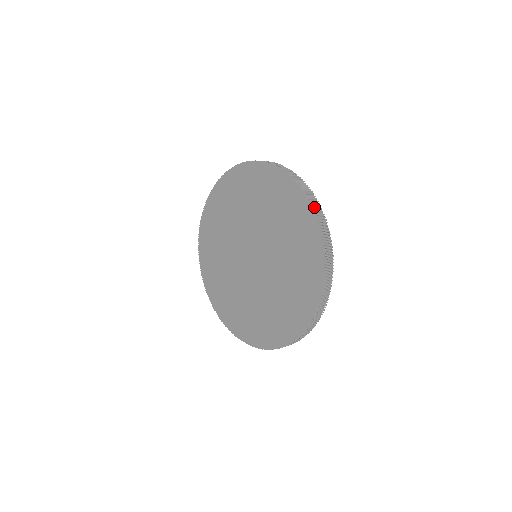
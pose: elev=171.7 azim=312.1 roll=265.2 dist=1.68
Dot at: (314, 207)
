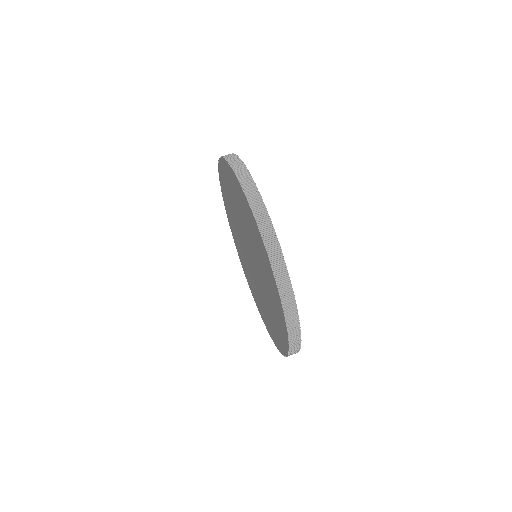
Dot at: (274, 265)
